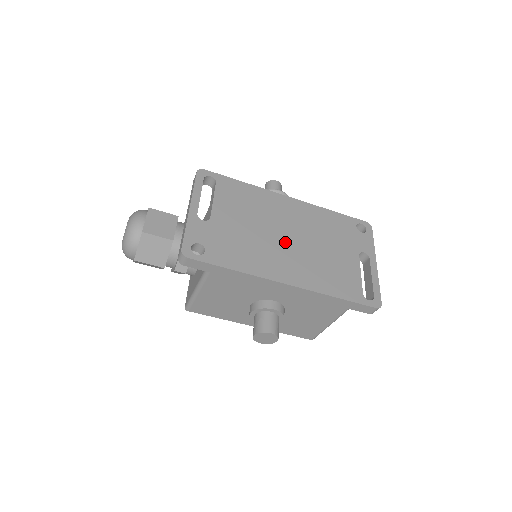
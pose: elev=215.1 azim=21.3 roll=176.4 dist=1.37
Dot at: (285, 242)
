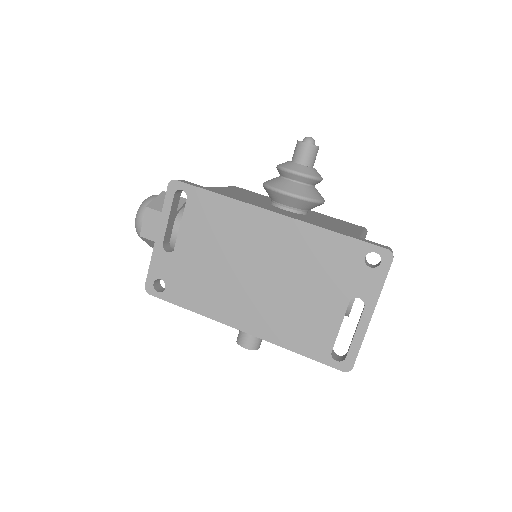
Dot at: (251, 280)
